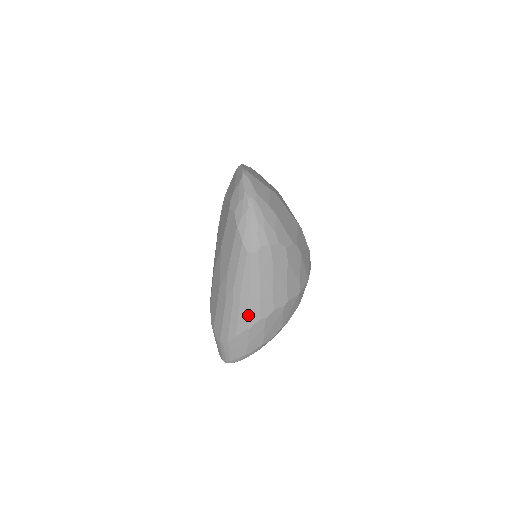
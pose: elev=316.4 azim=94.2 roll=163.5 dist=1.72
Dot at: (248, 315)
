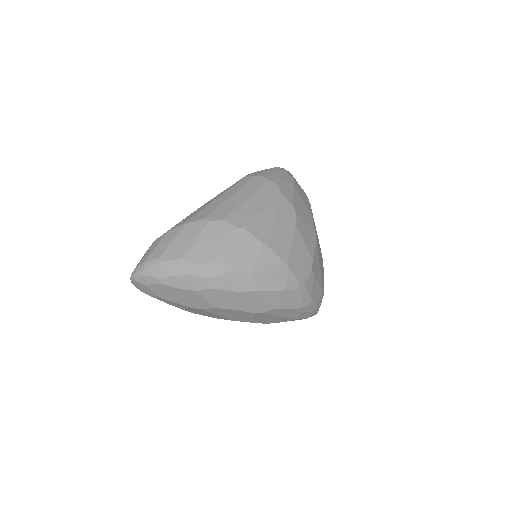
Dot at: (198, 213)
